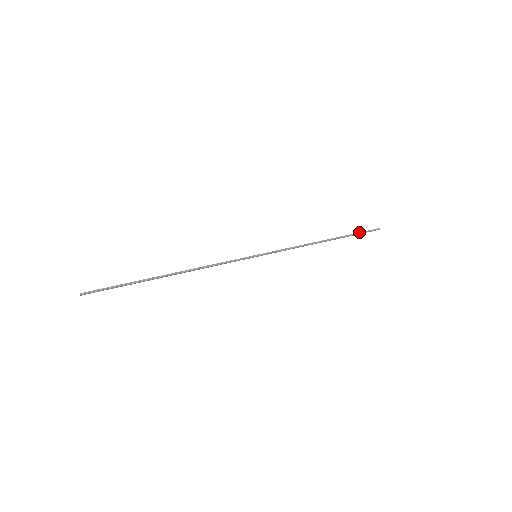
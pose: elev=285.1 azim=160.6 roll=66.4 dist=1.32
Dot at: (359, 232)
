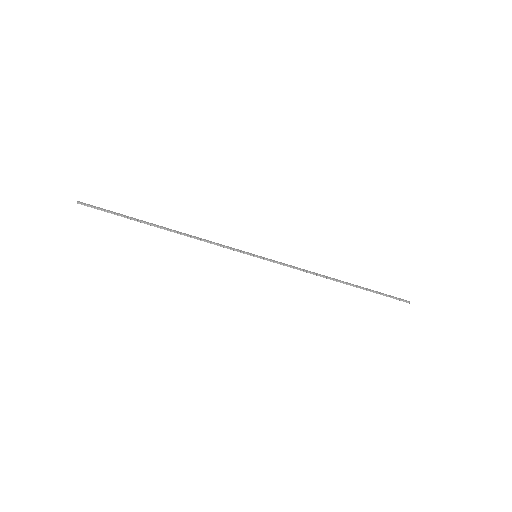
Dot at: (383, 294)
